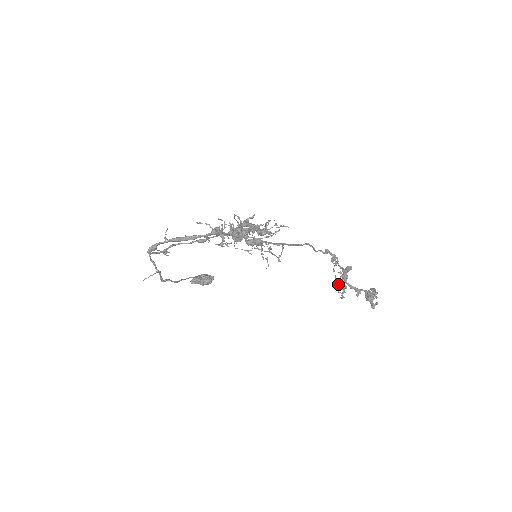
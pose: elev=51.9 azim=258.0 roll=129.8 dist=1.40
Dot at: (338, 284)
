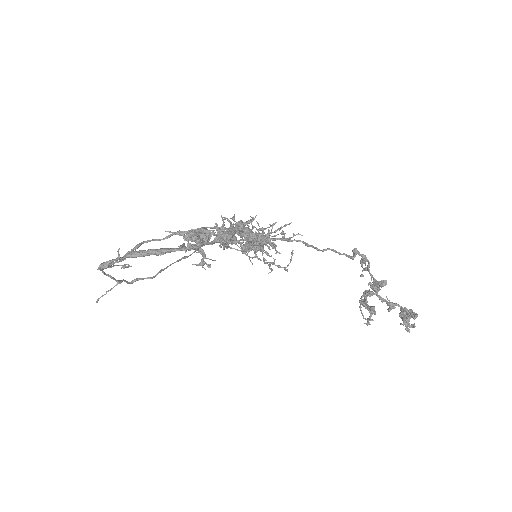
Dot at: (365, 299)
